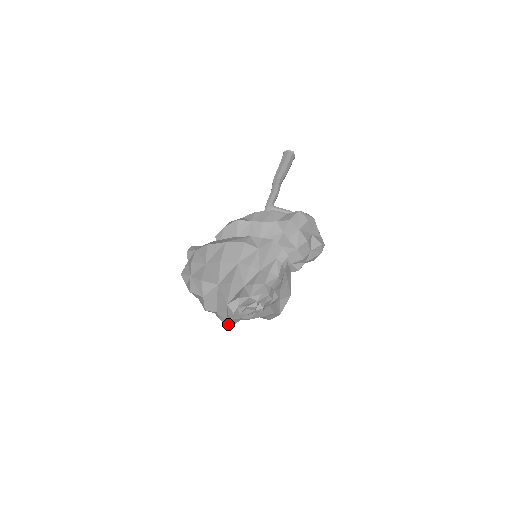
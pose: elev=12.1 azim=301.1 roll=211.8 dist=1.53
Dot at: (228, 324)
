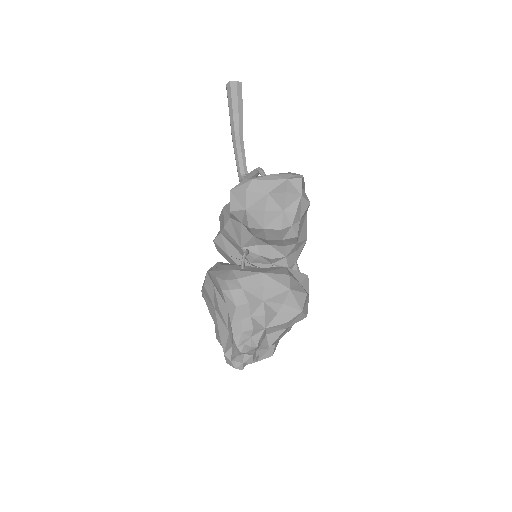
Dot at: (265, 358)
